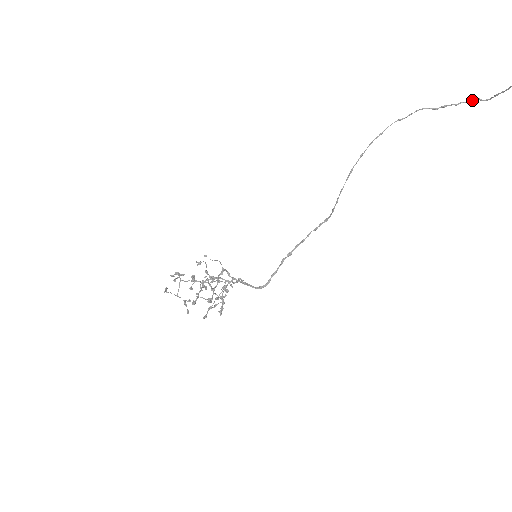
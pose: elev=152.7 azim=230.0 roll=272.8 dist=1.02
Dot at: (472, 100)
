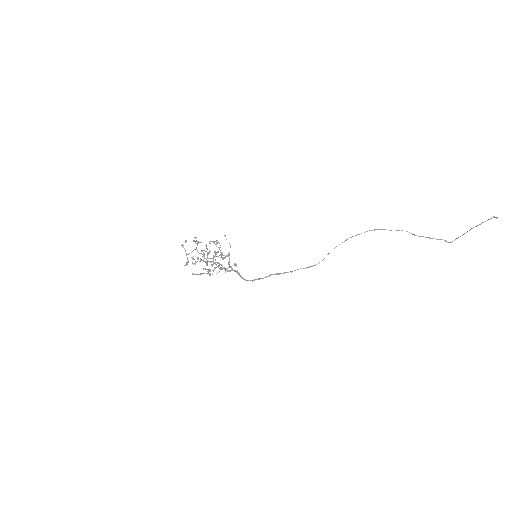
Dot at: (440, 239)
